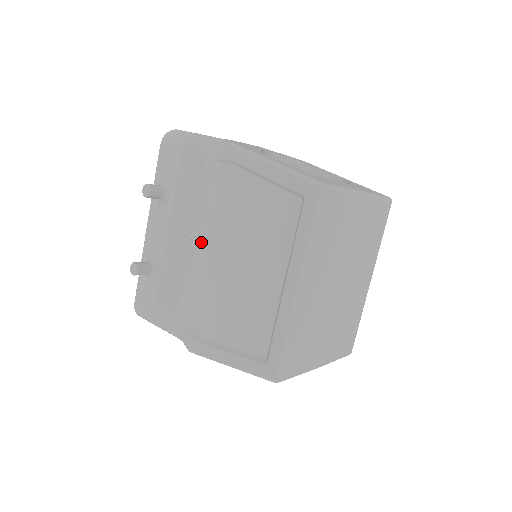
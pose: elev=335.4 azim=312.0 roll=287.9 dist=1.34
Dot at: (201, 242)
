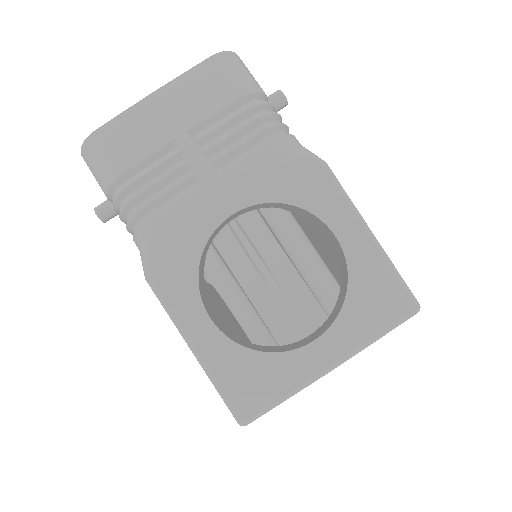
Dot at: occluded
